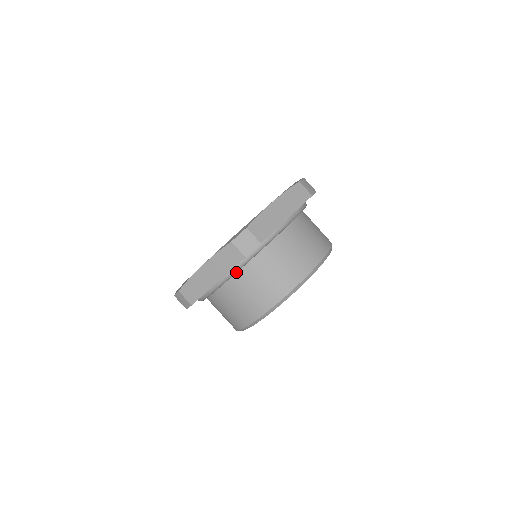
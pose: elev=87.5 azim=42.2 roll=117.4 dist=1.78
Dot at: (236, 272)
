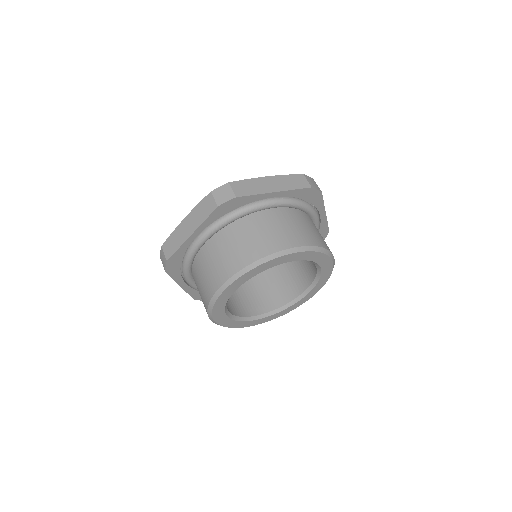
Dot at: (286, 204)
